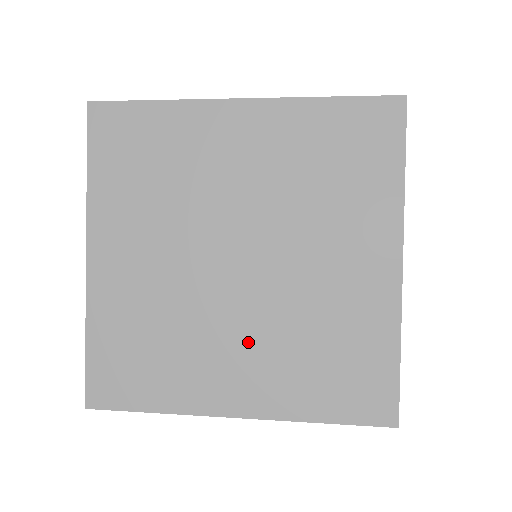
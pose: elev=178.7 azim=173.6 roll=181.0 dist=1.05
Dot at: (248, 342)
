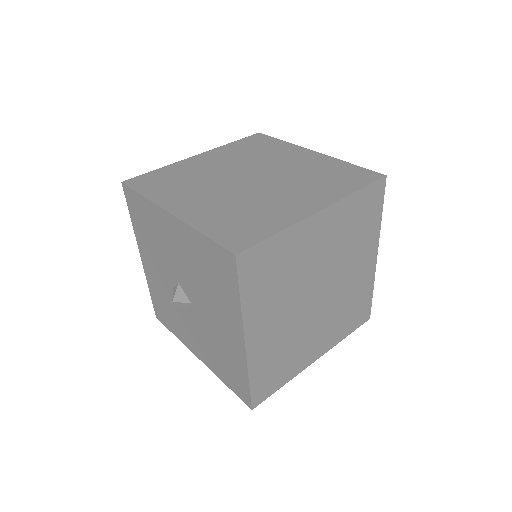
Dot at: (289, 191)
